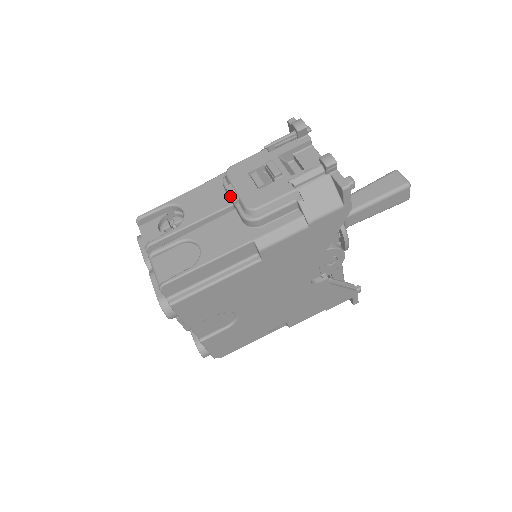
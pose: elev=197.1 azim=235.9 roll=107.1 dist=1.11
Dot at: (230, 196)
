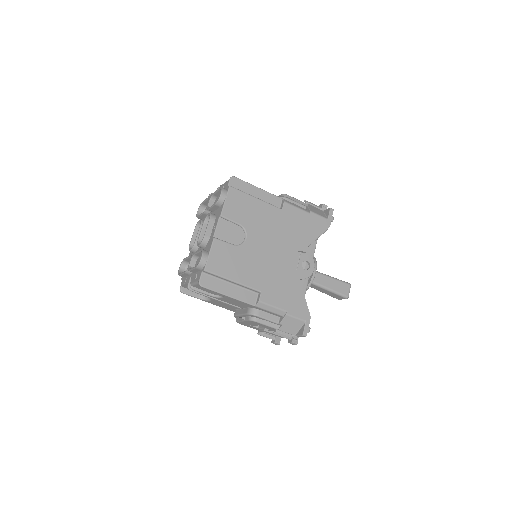
Dot at: occluded
